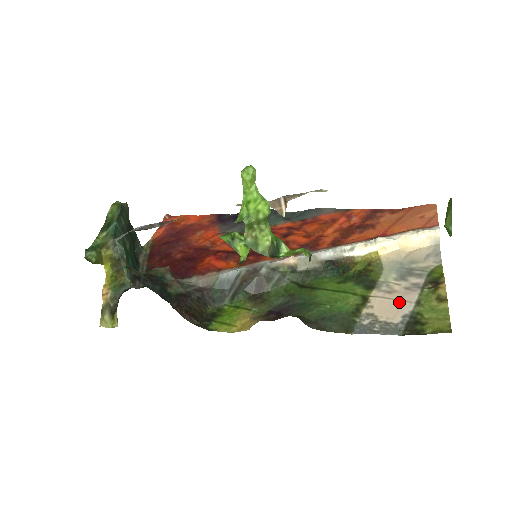
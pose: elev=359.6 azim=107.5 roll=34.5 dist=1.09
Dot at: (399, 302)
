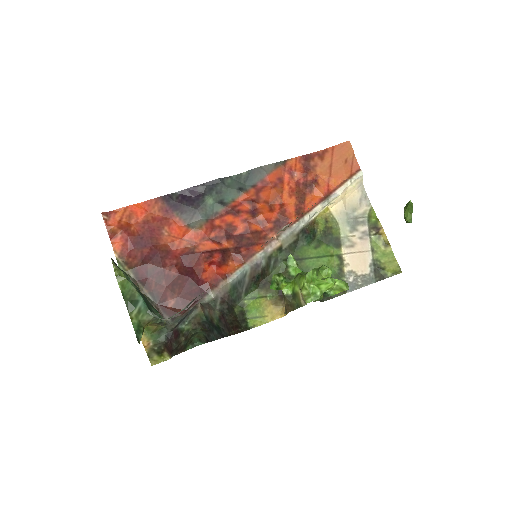
Dot at: (362, 254)
